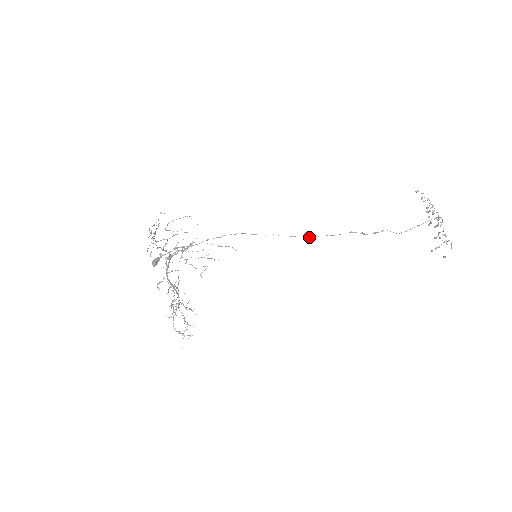
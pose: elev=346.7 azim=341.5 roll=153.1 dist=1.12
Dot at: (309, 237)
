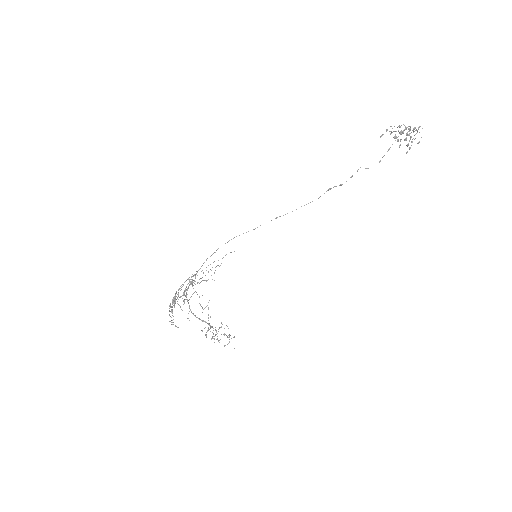
Dot at: occluded
